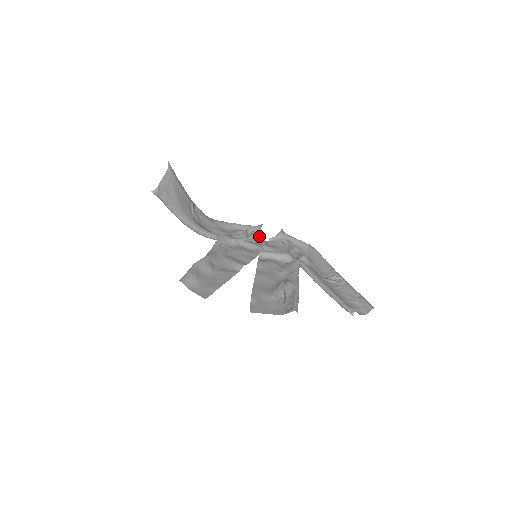
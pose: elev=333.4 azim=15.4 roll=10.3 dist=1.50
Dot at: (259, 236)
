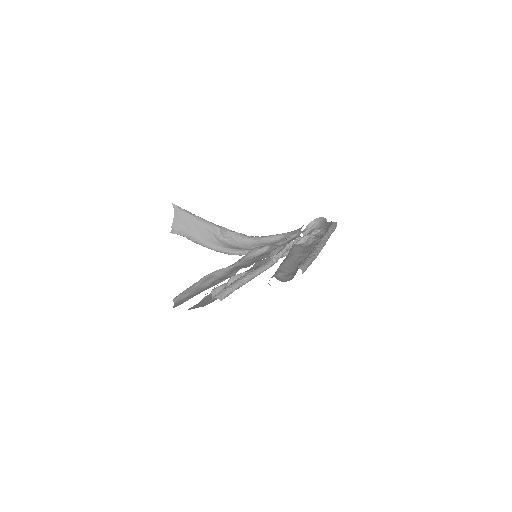
Dot at: (299, 235)
